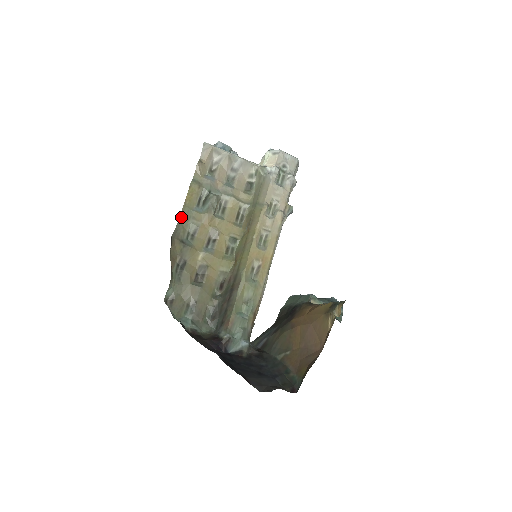
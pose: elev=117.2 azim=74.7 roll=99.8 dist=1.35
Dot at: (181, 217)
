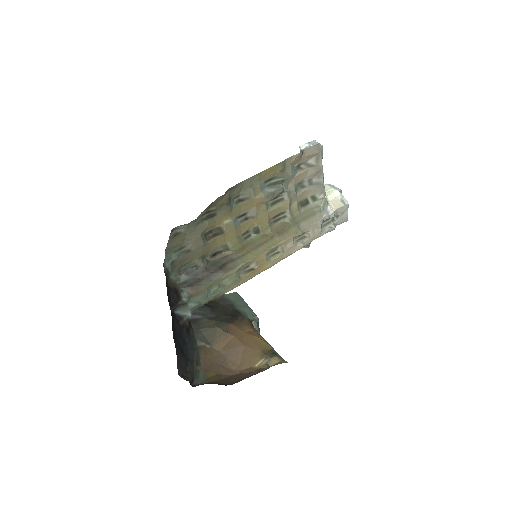
Dot at: (248, 179)
